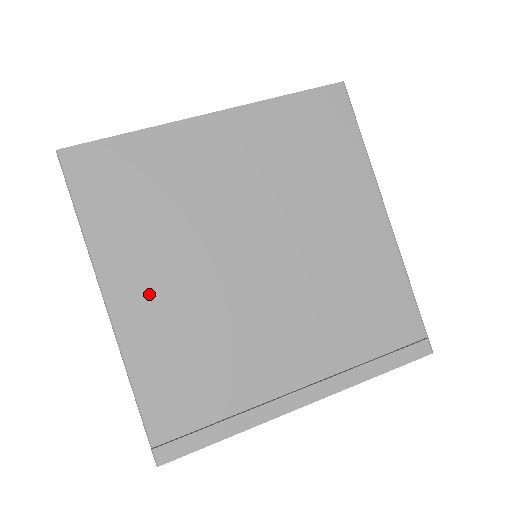
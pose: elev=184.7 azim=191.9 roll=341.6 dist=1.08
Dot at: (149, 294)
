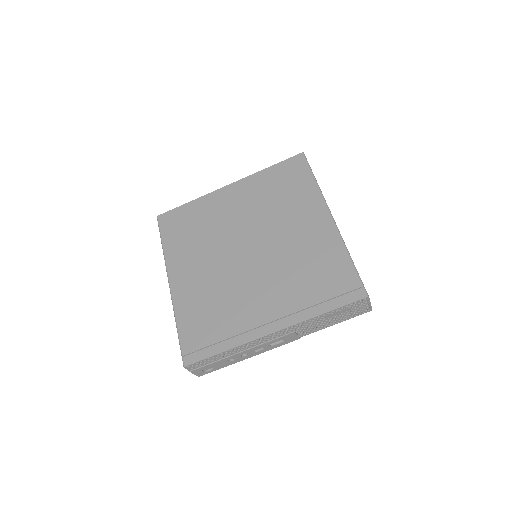
Dot at: (189, 275)
